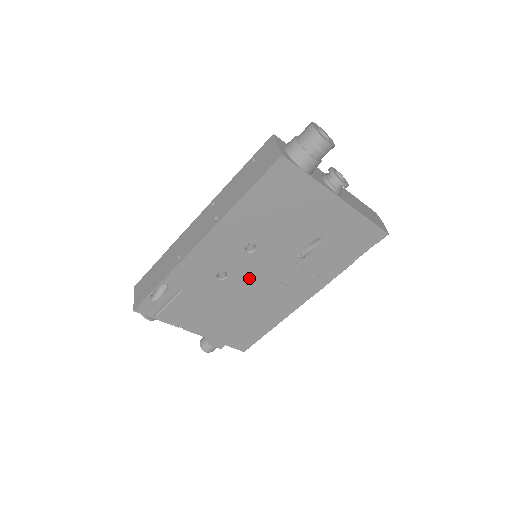
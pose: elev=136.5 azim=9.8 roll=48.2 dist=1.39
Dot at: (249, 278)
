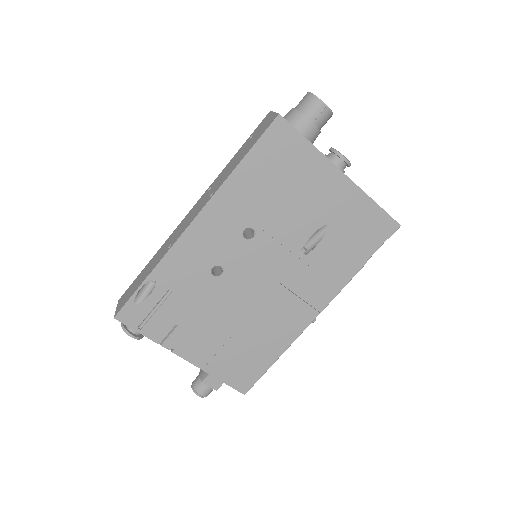
Dot at: (248, 277)
